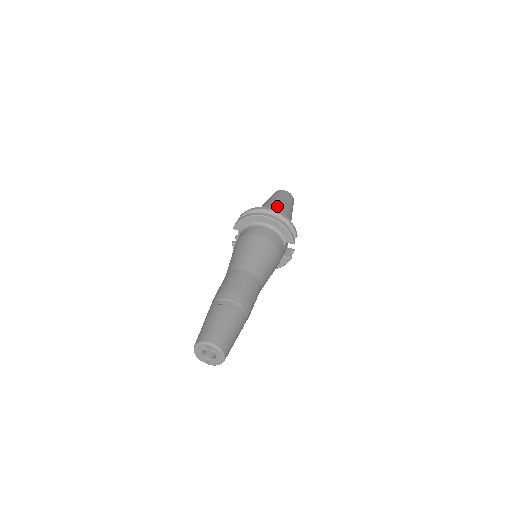
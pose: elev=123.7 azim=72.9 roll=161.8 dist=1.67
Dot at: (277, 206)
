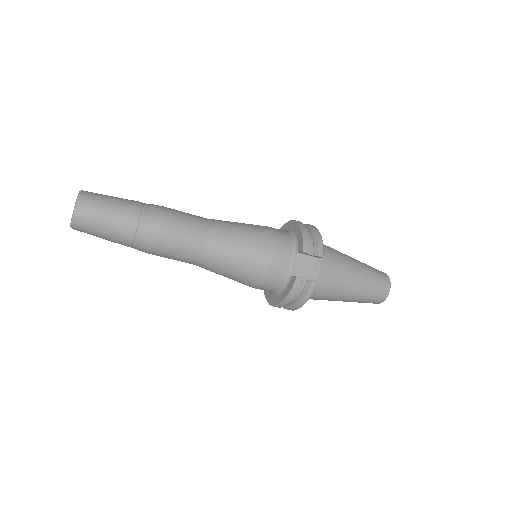
Dot at: occluded
